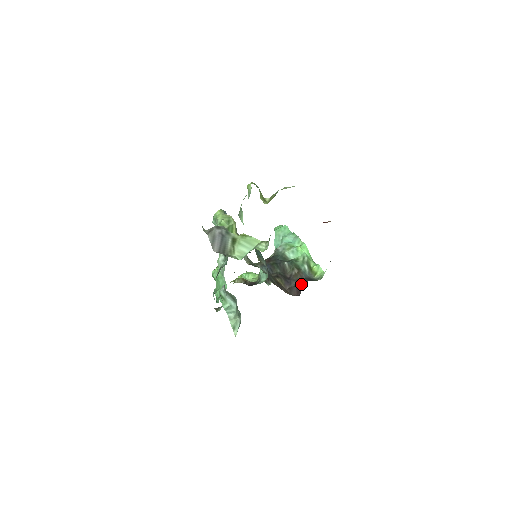
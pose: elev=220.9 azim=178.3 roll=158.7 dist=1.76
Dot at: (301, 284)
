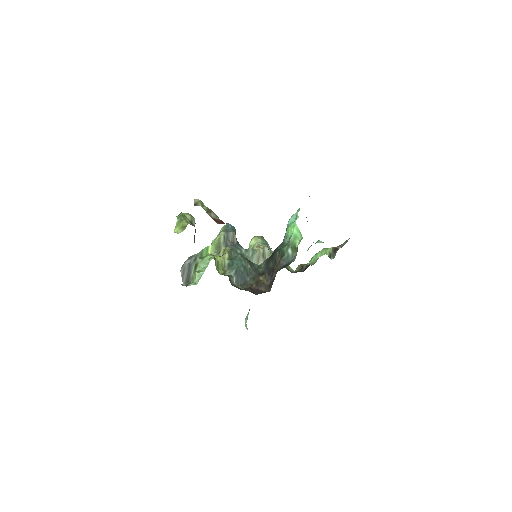
Dot at: (274, 276)
